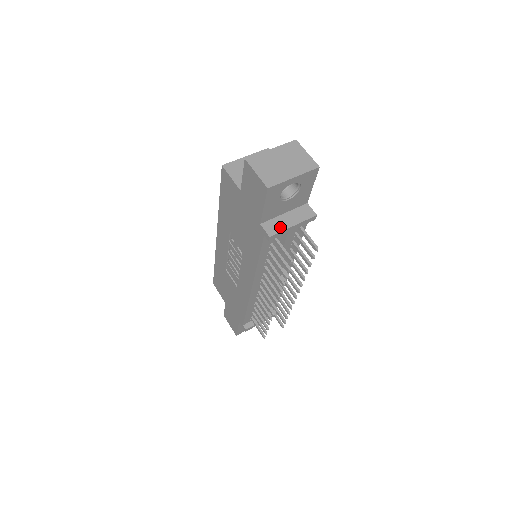
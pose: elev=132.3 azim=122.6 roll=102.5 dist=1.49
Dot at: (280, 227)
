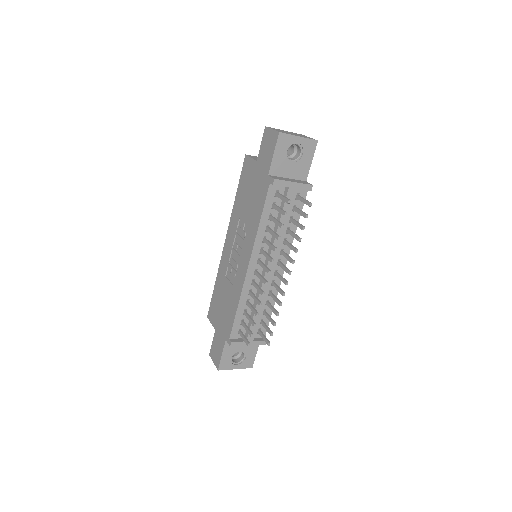
Dot at: (283, 179)
